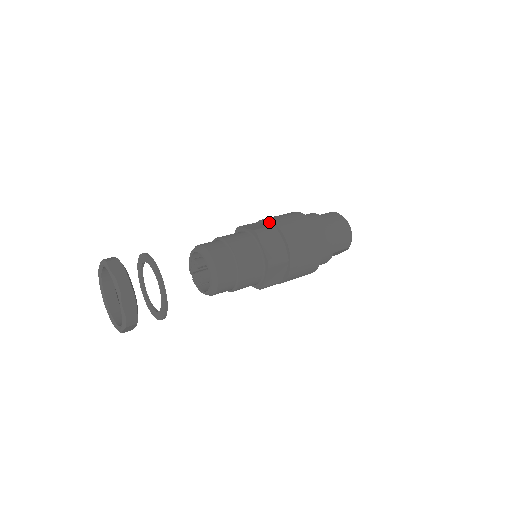
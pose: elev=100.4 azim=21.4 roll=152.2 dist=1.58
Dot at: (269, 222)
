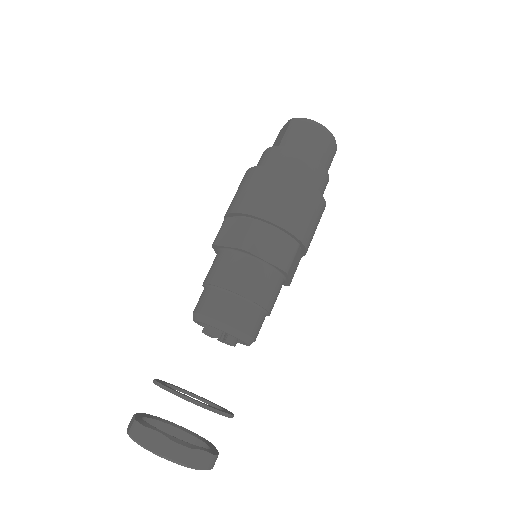
Dot at: (244, 215)
